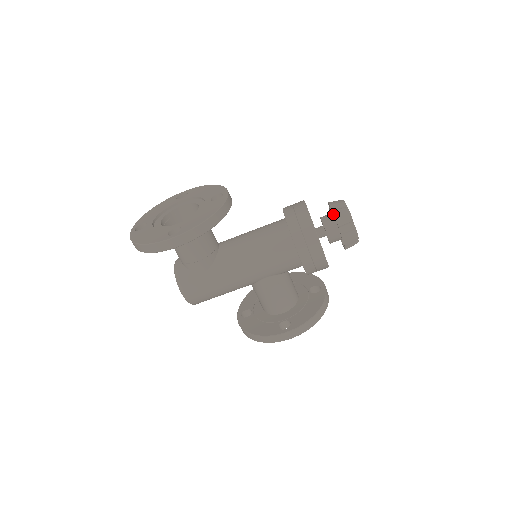
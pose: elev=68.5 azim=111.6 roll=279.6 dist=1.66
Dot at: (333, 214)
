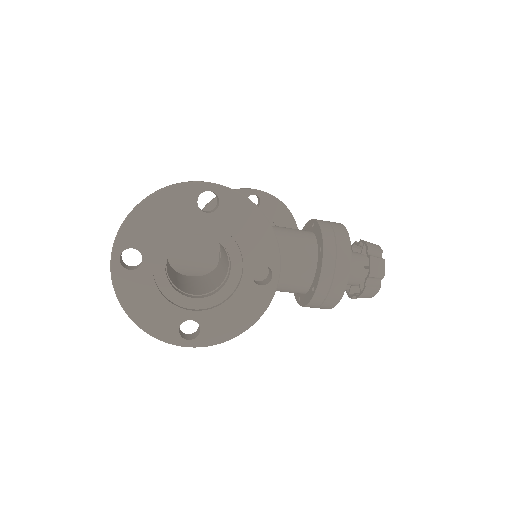
Dot at: (363, 289)
